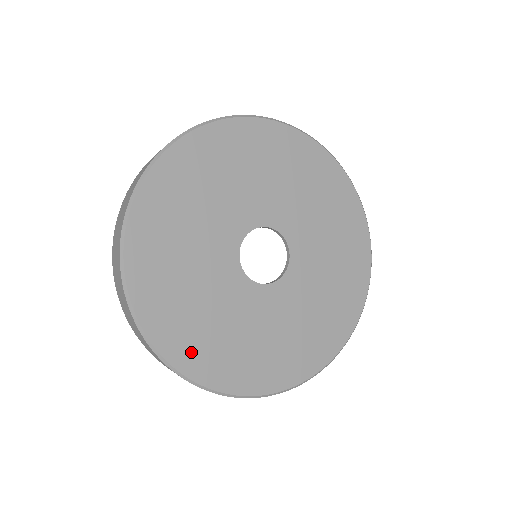
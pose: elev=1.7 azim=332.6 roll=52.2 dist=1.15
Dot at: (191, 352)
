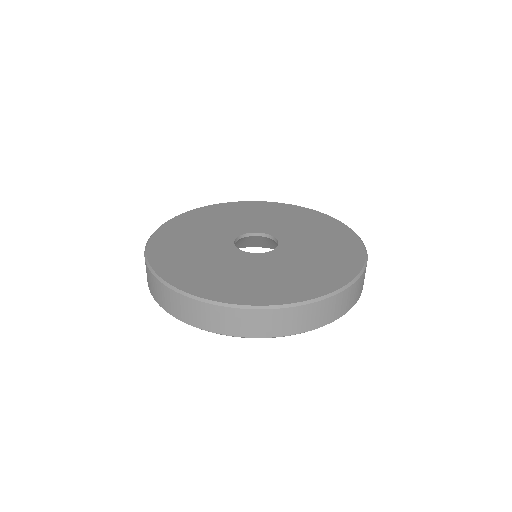
Dot at: (179, 274)
